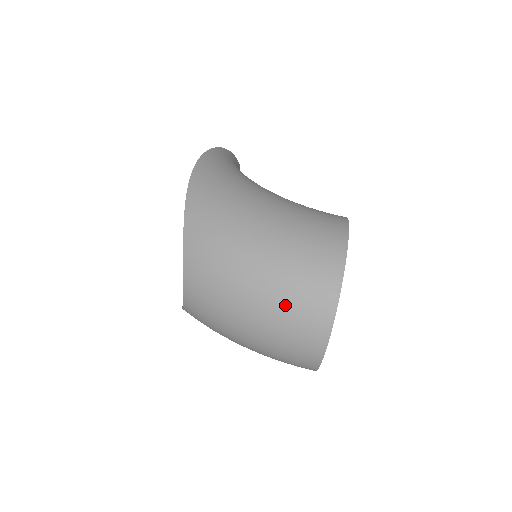
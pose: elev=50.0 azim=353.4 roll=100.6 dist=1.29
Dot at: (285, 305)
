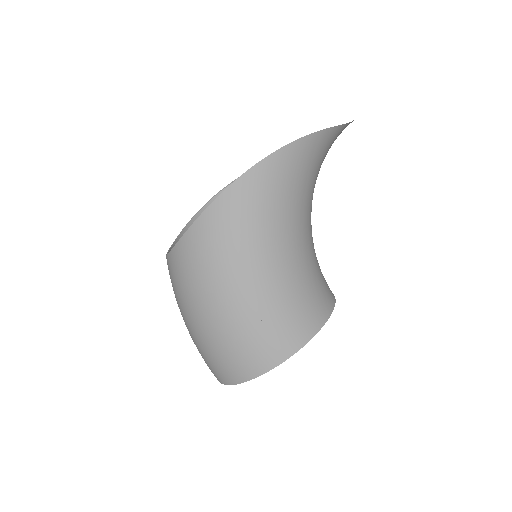
Dot at: (207, 350)
